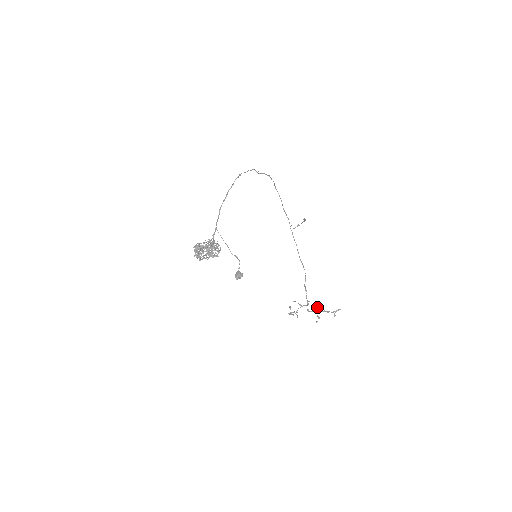
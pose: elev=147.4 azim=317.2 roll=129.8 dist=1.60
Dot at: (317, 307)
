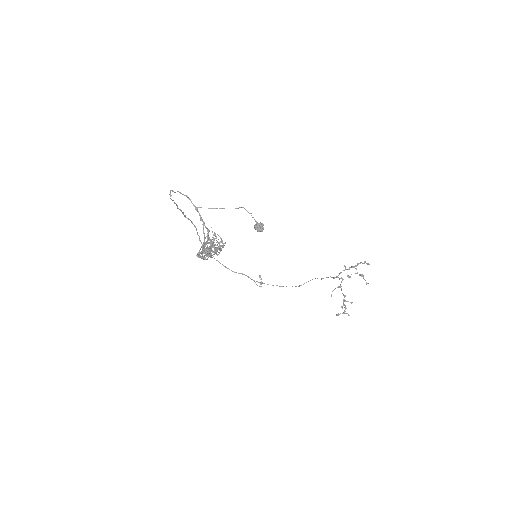
Dot at: (349, 267)
